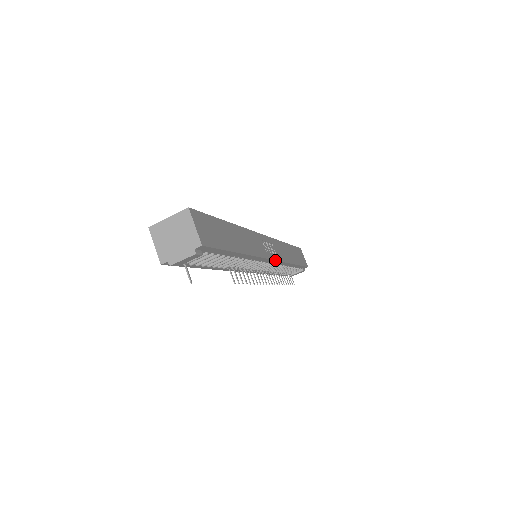
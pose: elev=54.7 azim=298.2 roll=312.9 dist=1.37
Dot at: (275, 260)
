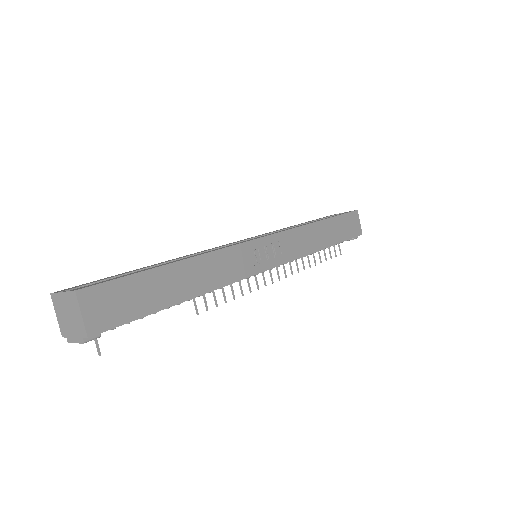
Dot at: occluded
